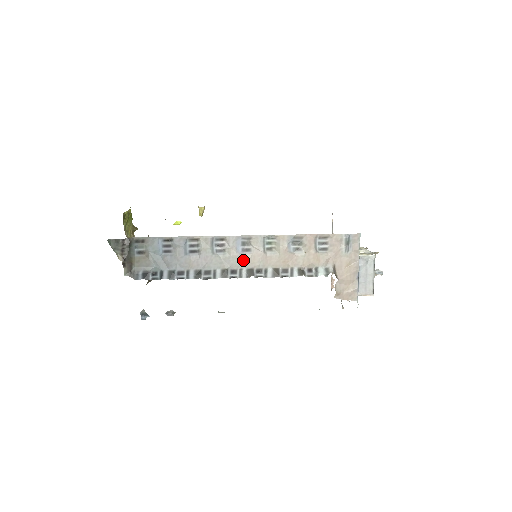
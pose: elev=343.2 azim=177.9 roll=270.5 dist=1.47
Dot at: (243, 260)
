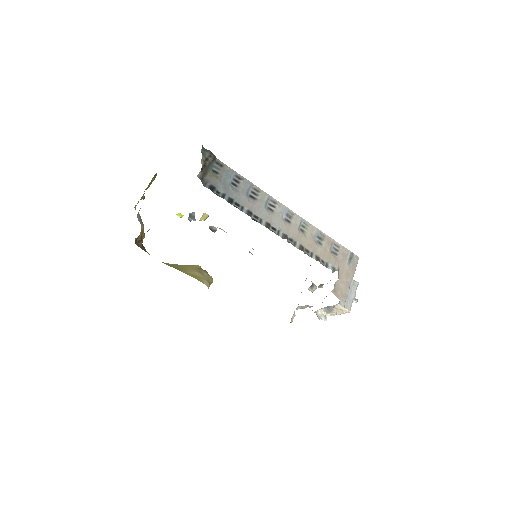
Dot at: (283, 225)
